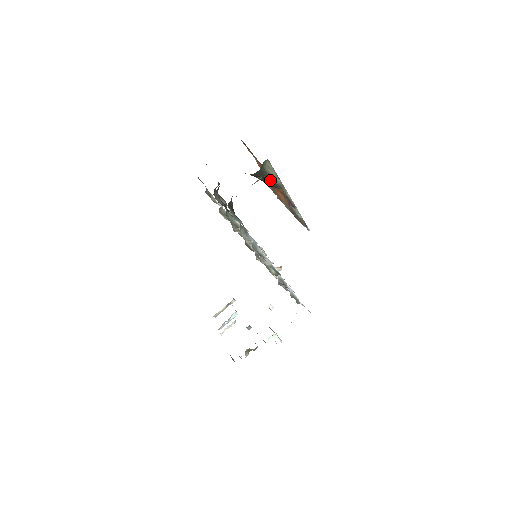
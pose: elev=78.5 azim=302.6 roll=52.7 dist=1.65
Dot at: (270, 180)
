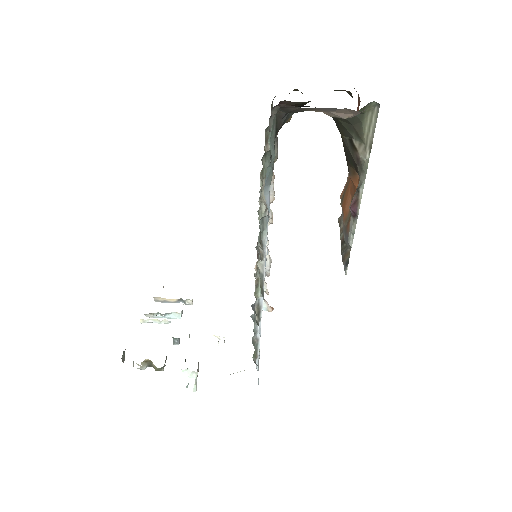
Dot at: (356, 147)
